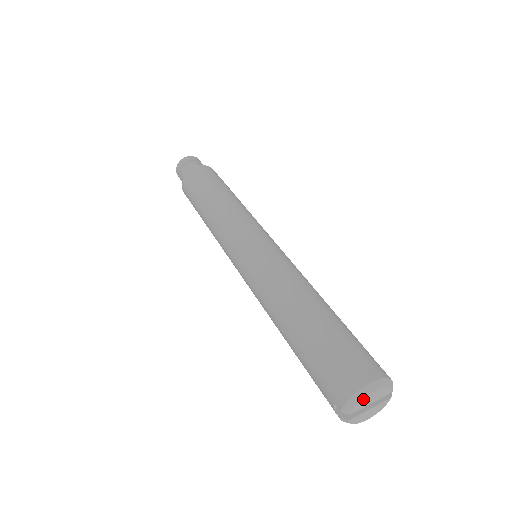
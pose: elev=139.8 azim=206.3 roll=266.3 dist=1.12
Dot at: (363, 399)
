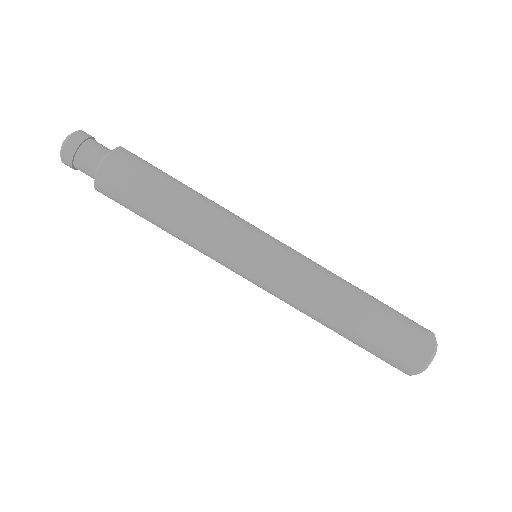
Dot at: (420, 372)
